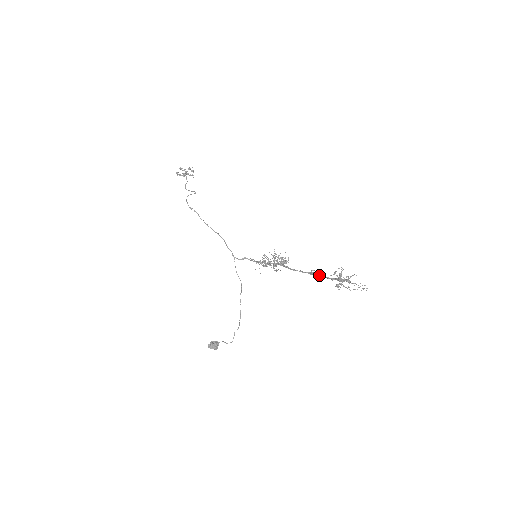
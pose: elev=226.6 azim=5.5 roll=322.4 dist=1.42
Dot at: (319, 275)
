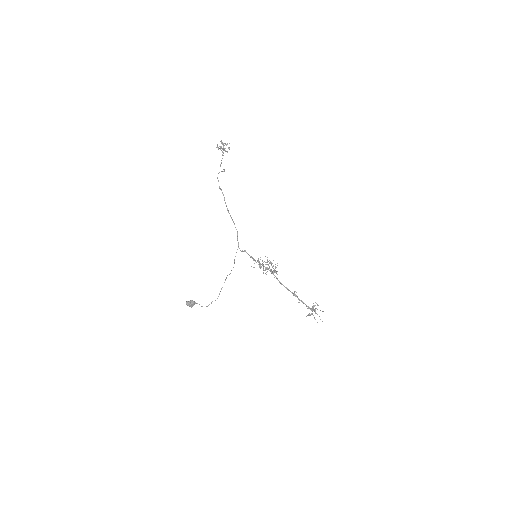
Dot at: (298, 298)
